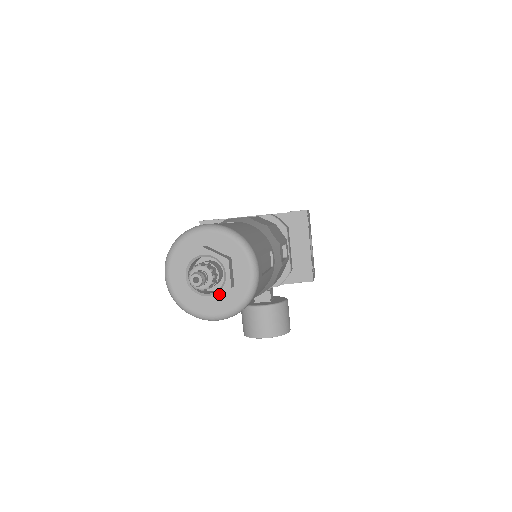
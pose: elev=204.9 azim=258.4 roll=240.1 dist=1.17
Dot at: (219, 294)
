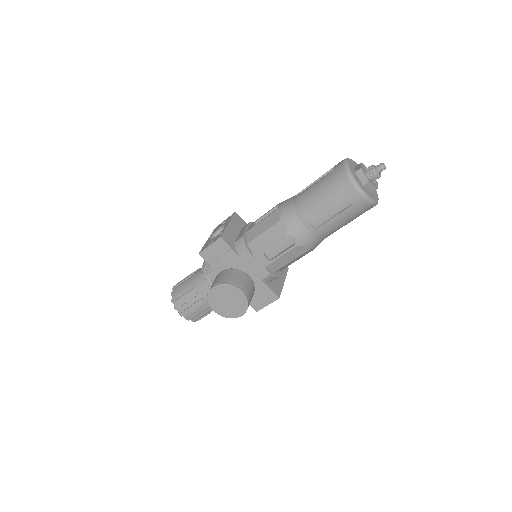
Dot at: (373, 185)
